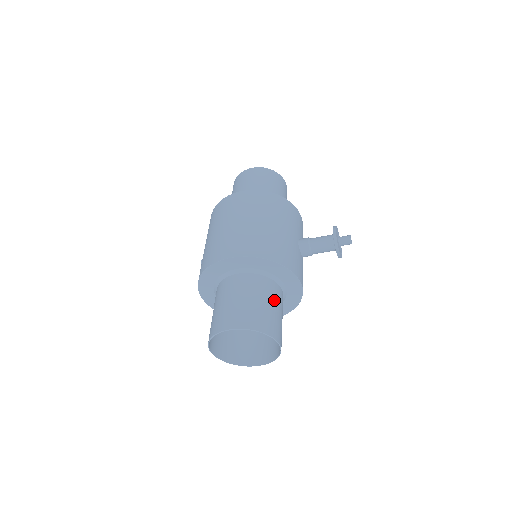
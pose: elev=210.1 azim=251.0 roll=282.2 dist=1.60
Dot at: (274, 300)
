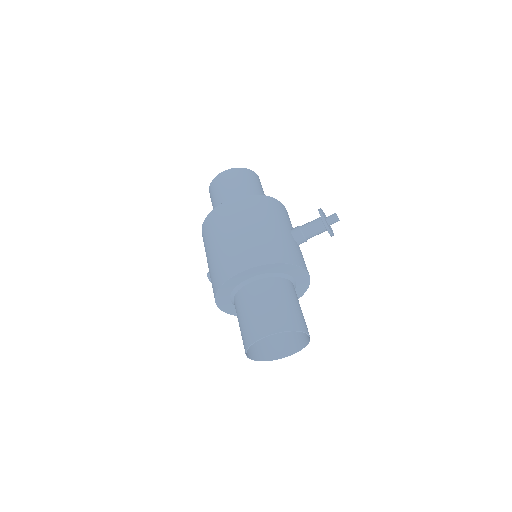
Dot at: (290, 296)
